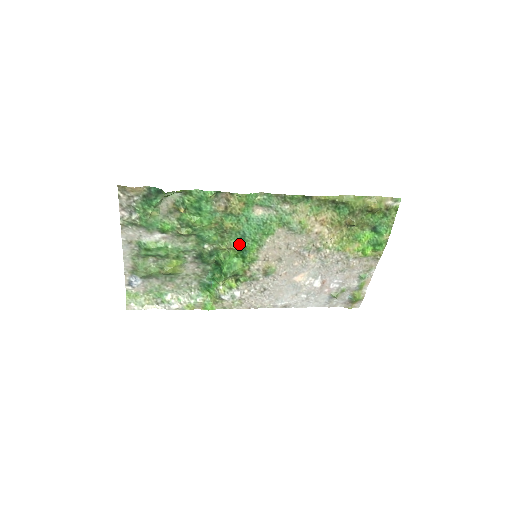
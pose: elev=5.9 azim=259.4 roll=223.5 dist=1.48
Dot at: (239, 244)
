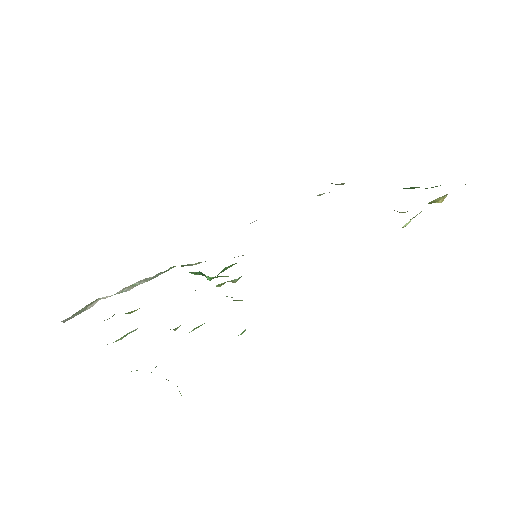
Dot at: occluded
